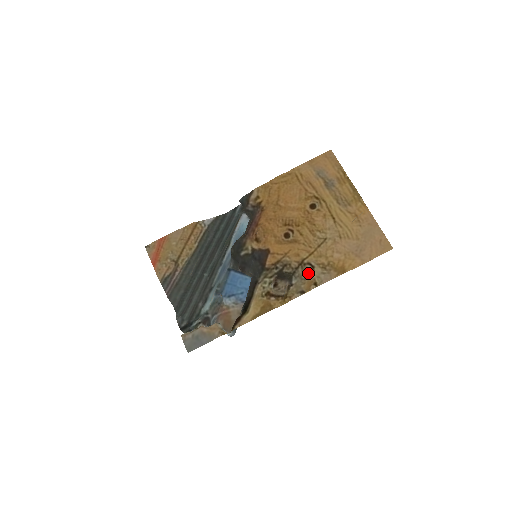
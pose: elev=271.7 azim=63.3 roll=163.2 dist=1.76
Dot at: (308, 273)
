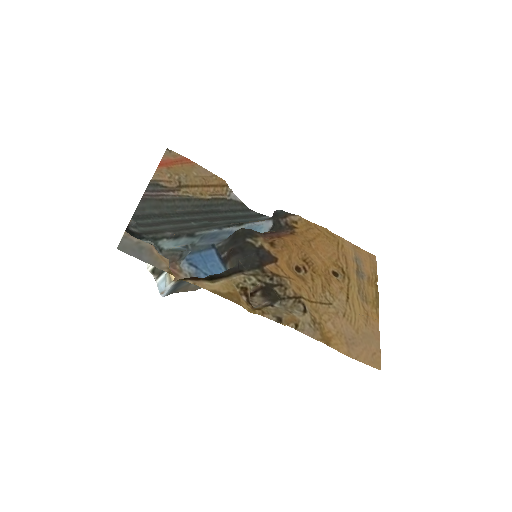
Dot at: (296, 311)
